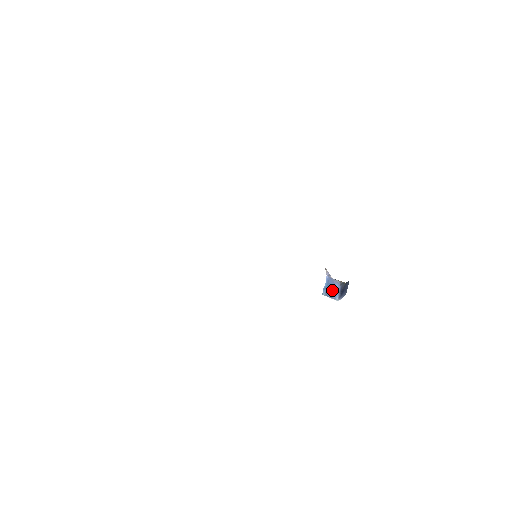
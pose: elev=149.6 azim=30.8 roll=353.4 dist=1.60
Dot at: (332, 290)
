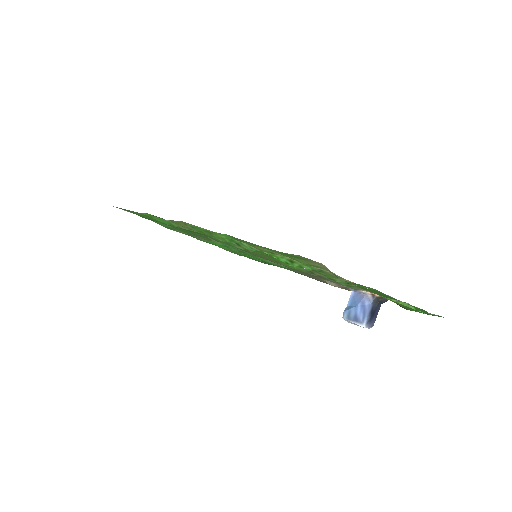
Dot at: (359, 310)
